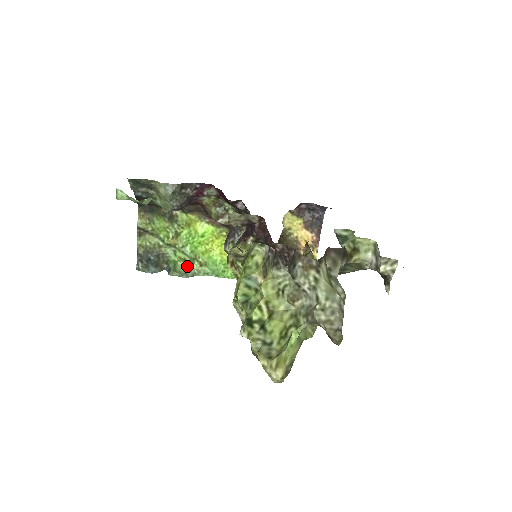
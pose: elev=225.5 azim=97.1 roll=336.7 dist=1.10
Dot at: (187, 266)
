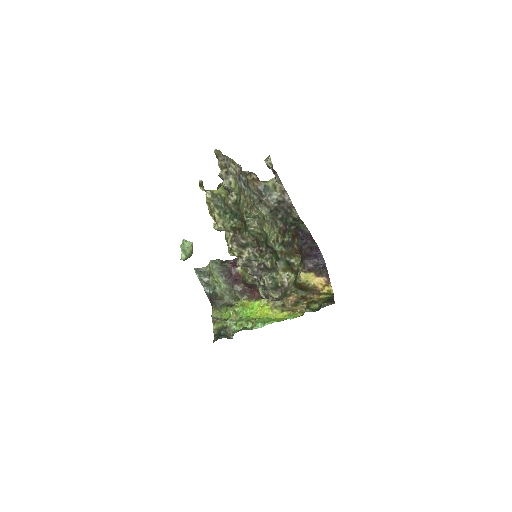
Dot at: (244, 327)
